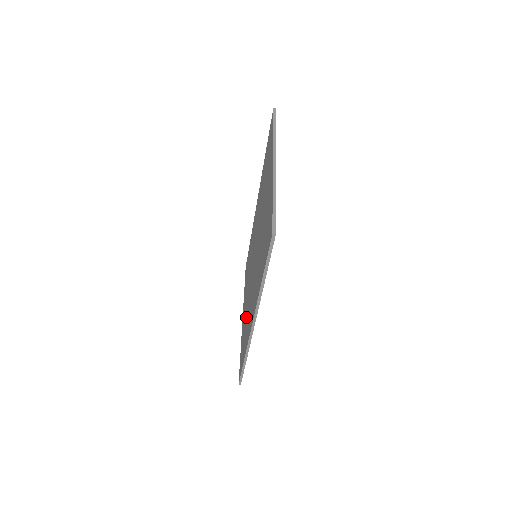
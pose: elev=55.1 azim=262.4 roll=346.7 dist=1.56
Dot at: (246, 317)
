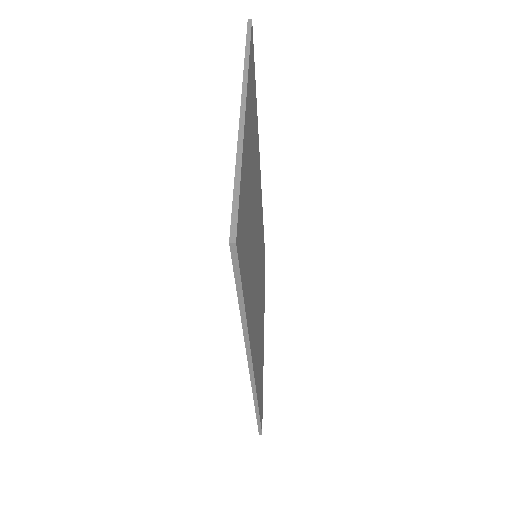
Dot at: occluded
